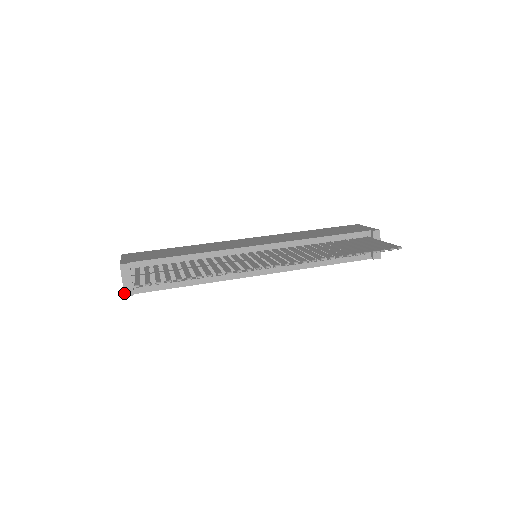
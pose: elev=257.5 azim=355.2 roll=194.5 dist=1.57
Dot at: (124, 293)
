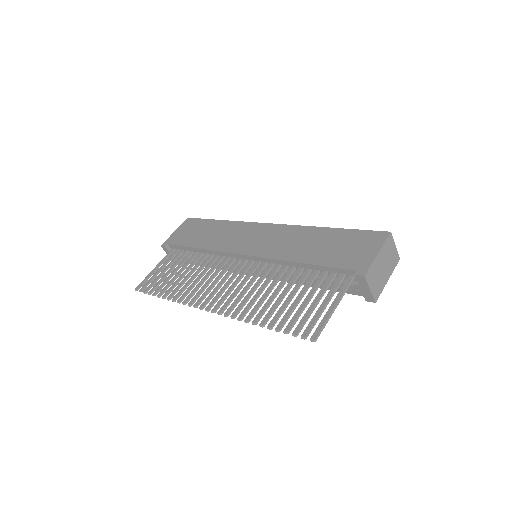
Dot at: occluded
